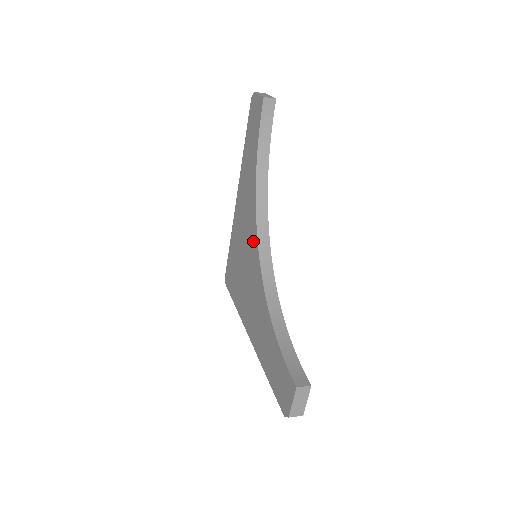
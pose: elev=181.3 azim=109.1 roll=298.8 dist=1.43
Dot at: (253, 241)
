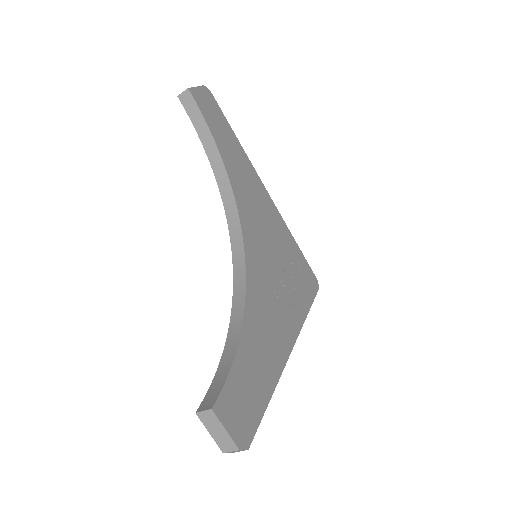
Dot at: occluded
